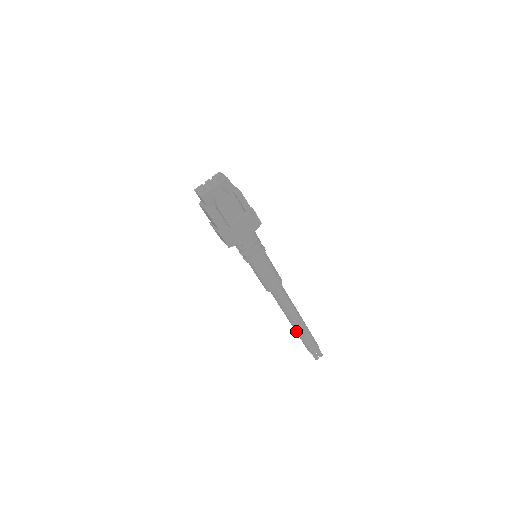
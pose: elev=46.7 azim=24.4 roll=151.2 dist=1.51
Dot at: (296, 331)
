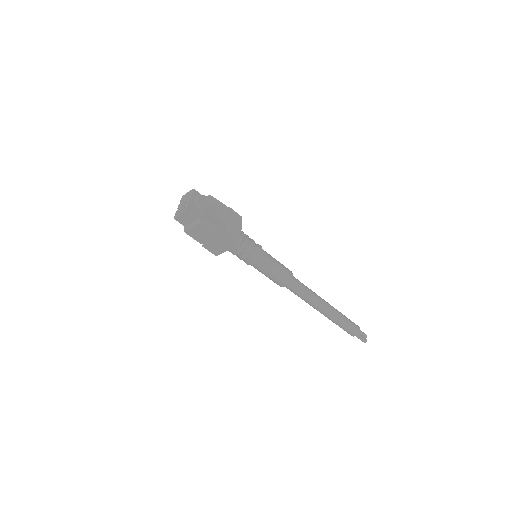
Dot at: (332, 318)
